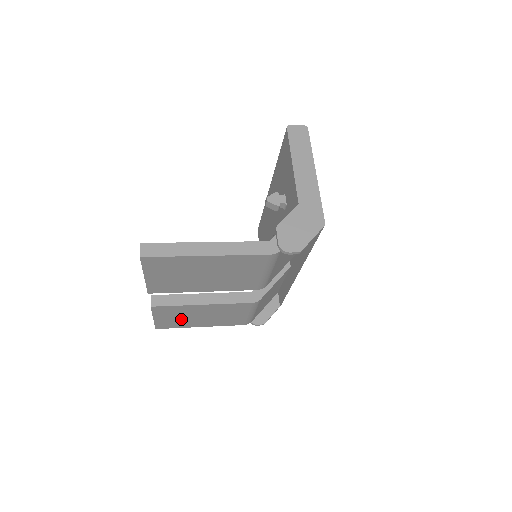
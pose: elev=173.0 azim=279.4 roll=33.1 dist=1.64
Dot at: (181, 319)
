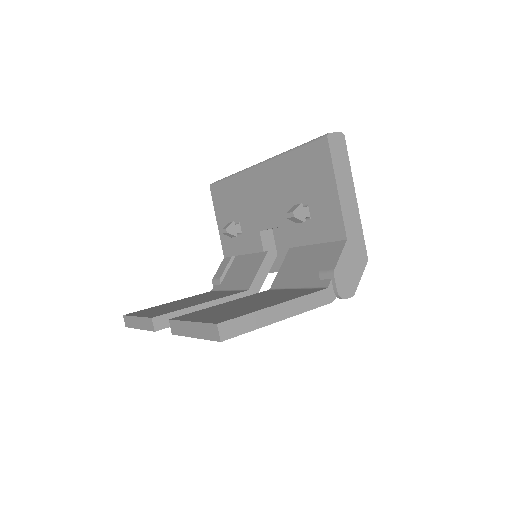
Dot at: occluded
